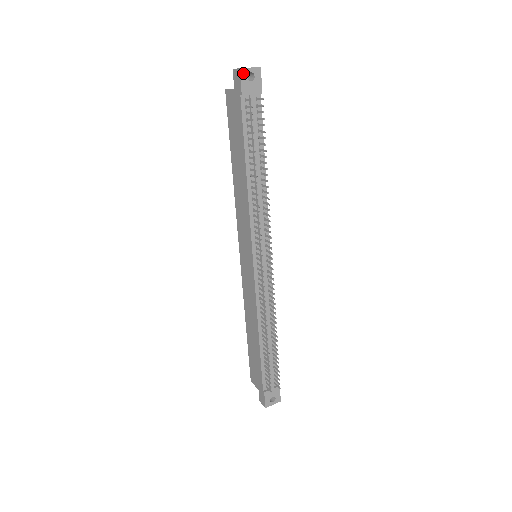
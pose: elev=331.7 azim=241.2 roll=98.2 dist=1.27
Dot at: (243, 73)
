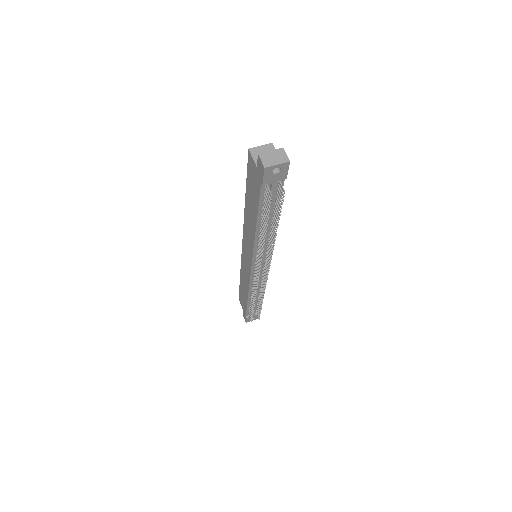
Dot at: (268, 170)
